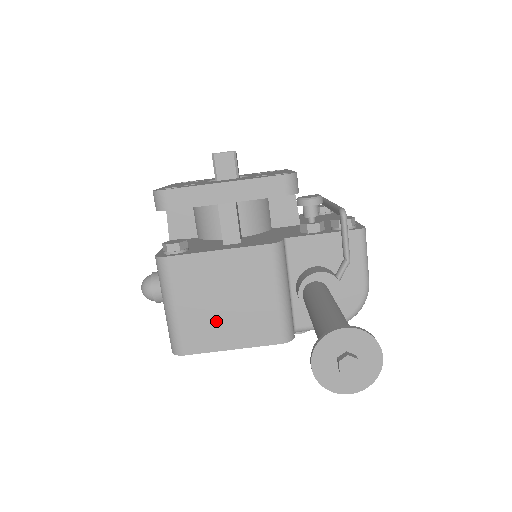
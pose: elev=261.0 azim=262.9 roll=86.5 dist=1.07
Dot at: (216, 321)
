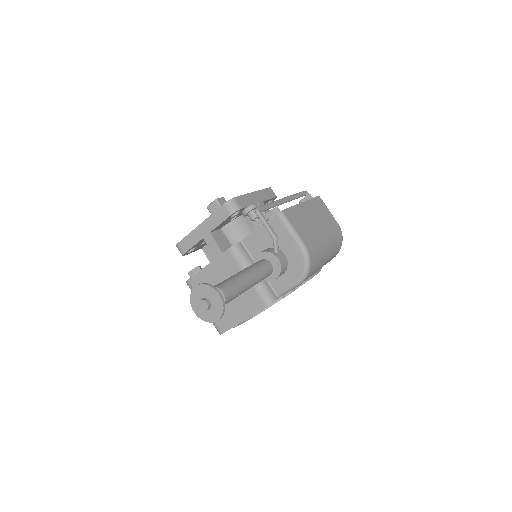
Dot at: (227, 307)
